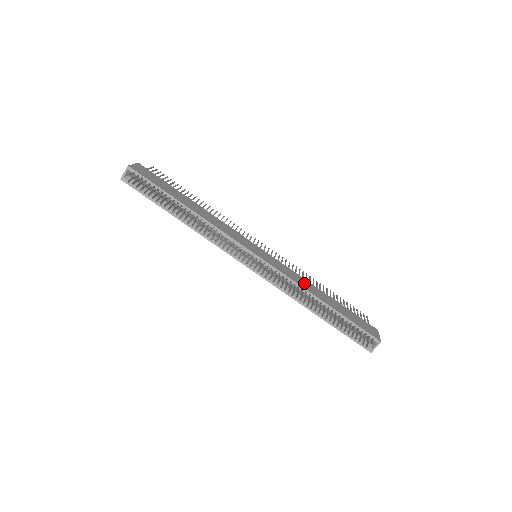
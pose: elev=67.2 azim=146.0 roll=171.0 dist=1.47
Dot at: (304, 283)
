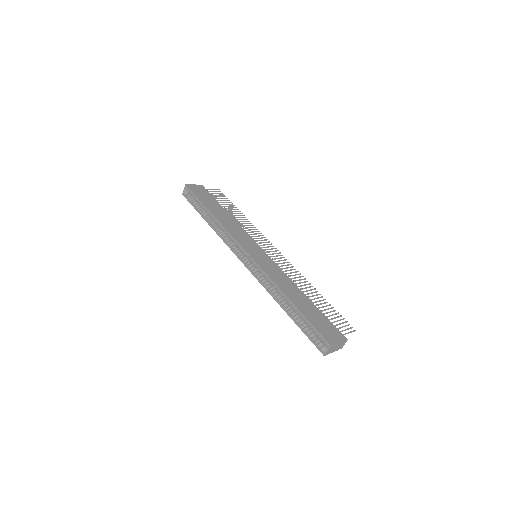
Dot at: (283, 282)
